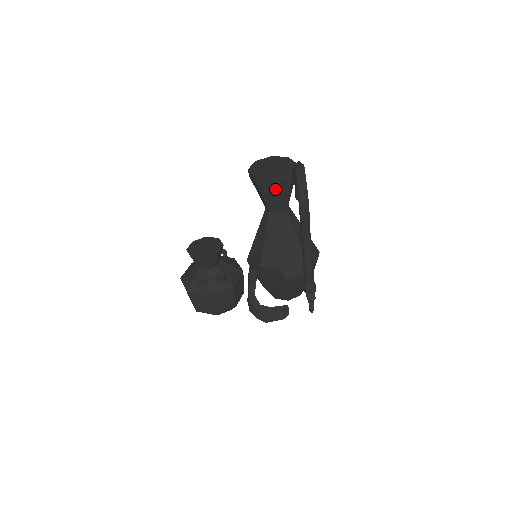
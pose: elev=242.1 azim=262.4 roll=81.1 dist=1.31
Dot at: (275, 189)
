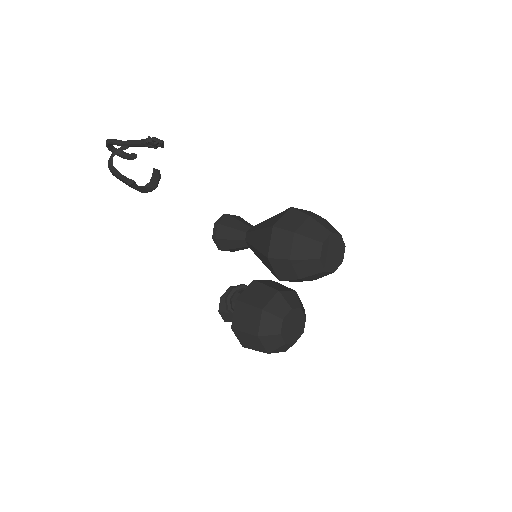
Dot at: (223, 225)
